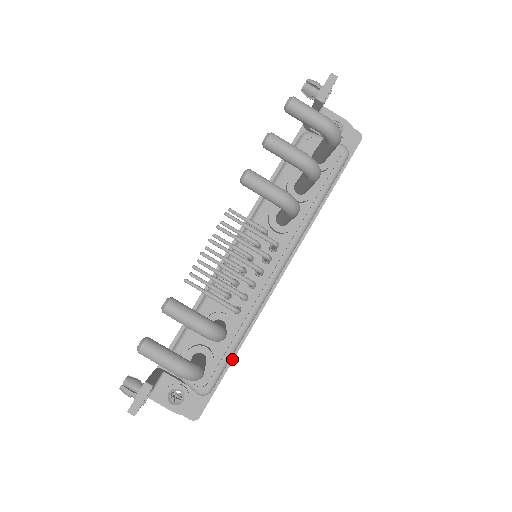
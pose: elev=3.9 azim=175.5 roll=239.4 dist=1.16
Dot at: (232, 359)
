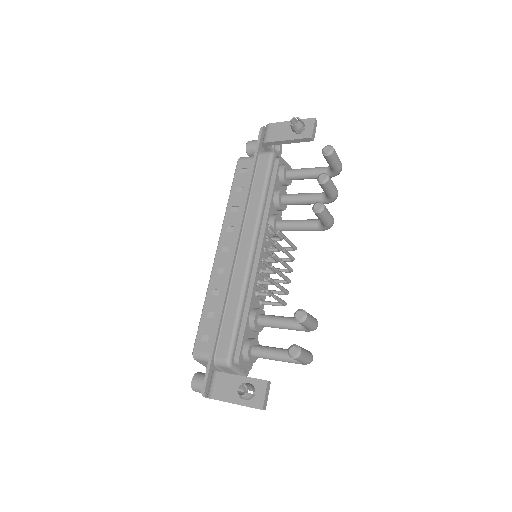
Dot at: occluded
